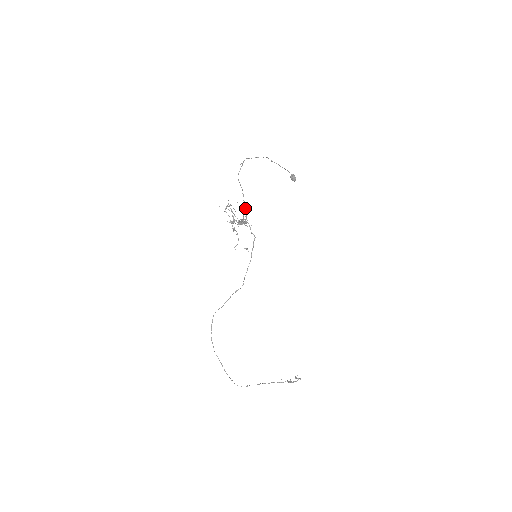
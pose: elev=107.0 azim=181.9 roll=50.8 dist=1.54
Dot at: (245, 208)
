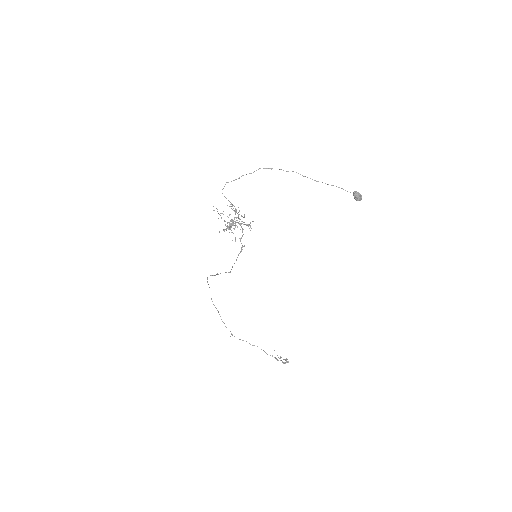
Dot at: (238, 216)
